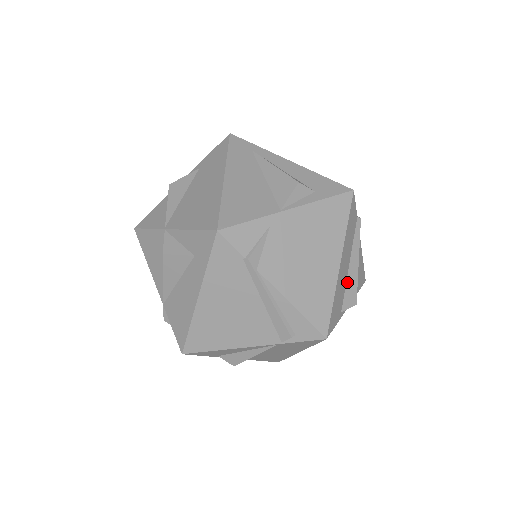
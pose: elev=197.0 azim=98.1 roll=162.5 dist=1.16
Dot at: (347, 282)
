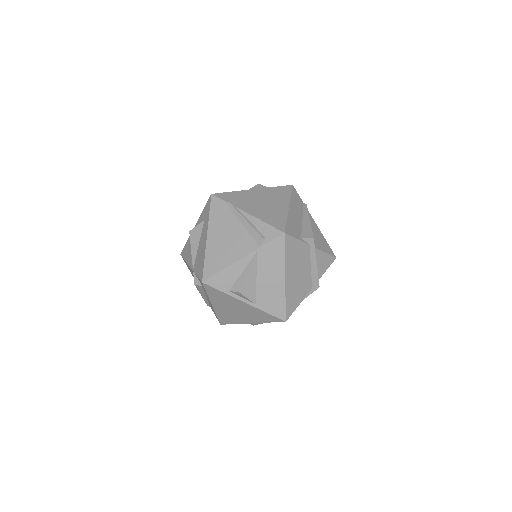
Dot at: (303, 226)
